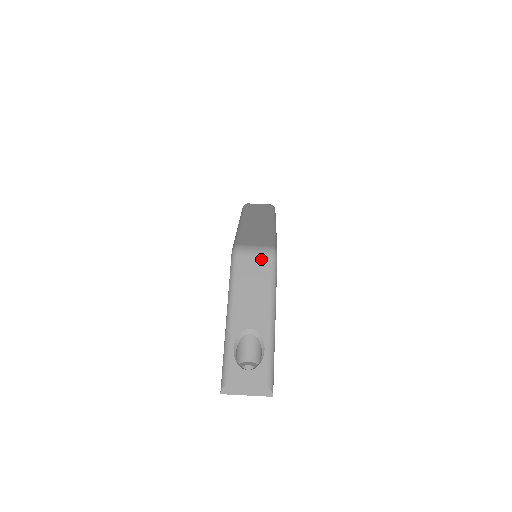
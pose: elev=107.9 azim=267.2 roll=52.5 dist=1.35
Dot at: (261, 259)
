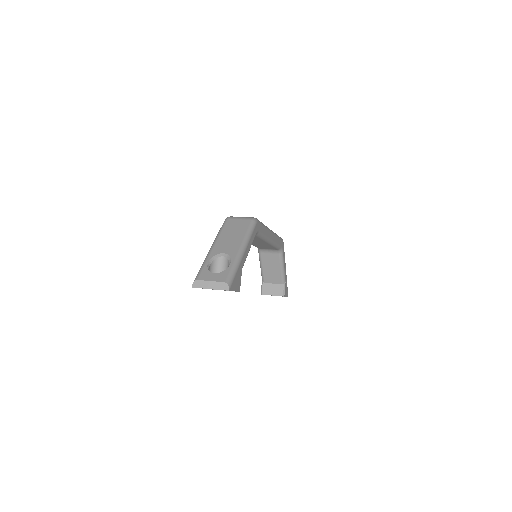
Dot at: (244, 221)
